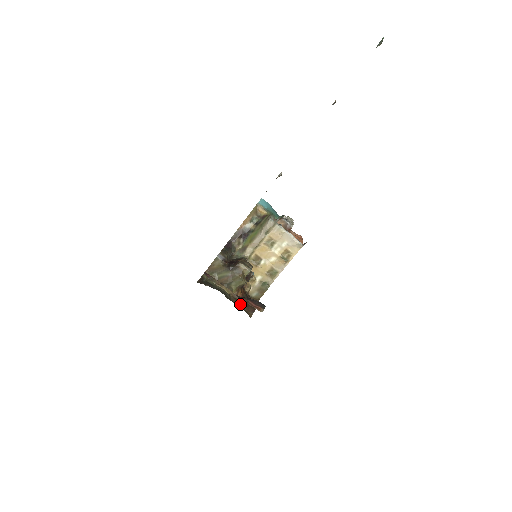
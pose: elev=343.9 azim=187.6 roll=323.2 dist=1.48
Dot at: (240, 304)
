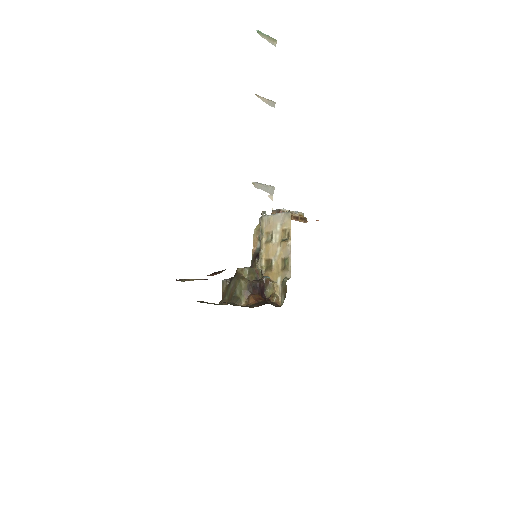
Dot at: occluded
